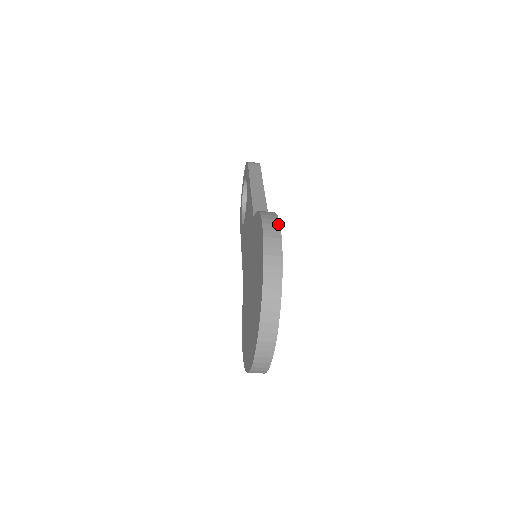
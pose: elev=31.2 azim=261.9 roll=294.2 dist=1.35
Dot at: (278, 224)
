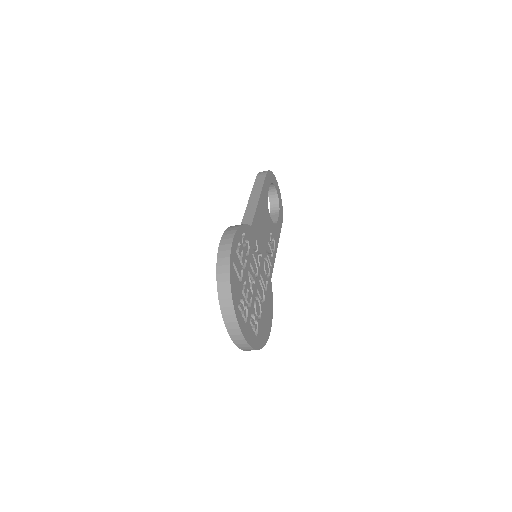
Dot at: (232, 238)
